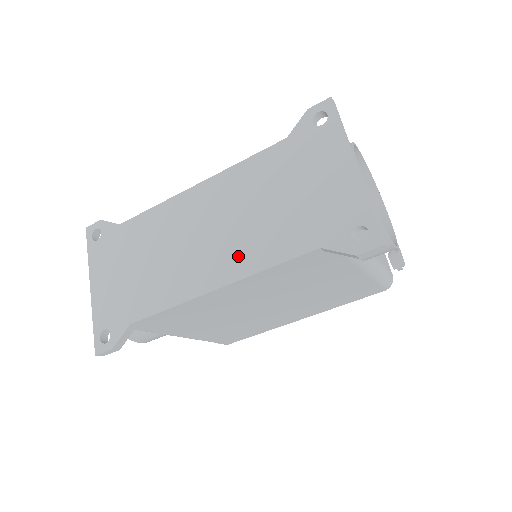
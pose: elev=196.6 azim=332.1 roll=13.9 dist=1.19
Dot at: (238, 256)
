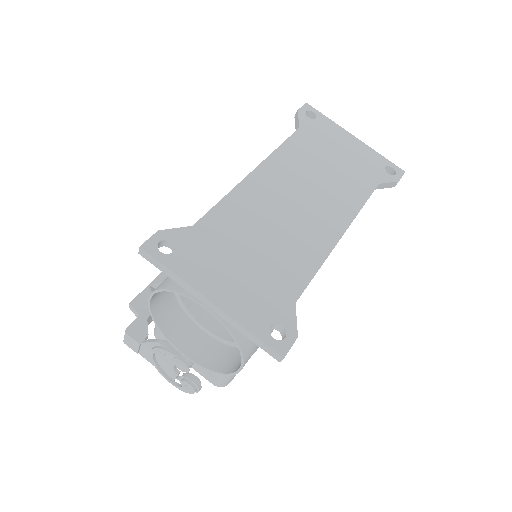
Dot at: (337, 207)
